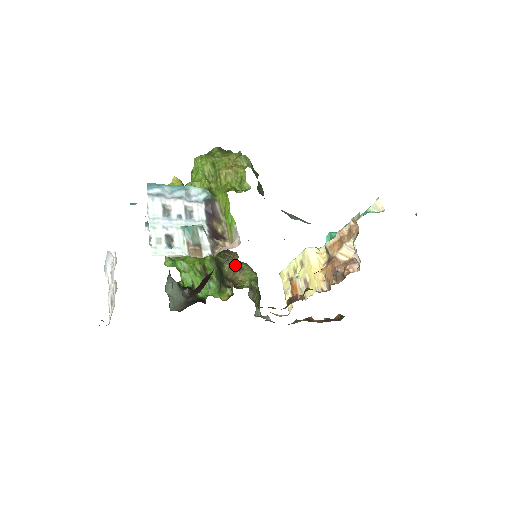
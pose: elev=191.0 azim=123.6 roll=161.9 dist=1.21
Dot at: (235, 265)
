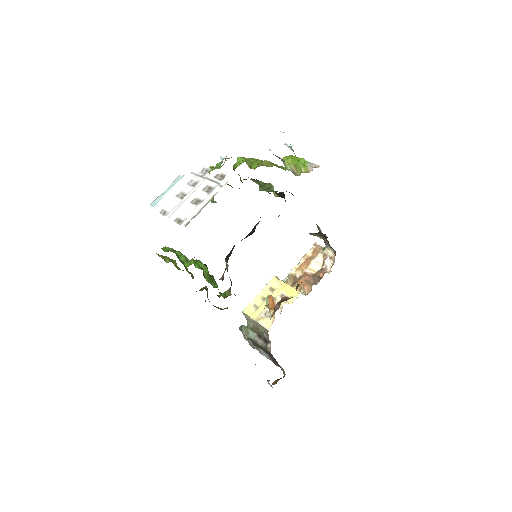
Dot at: occluded
